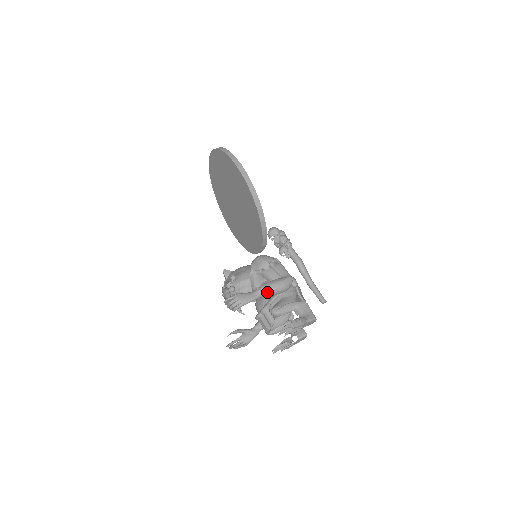
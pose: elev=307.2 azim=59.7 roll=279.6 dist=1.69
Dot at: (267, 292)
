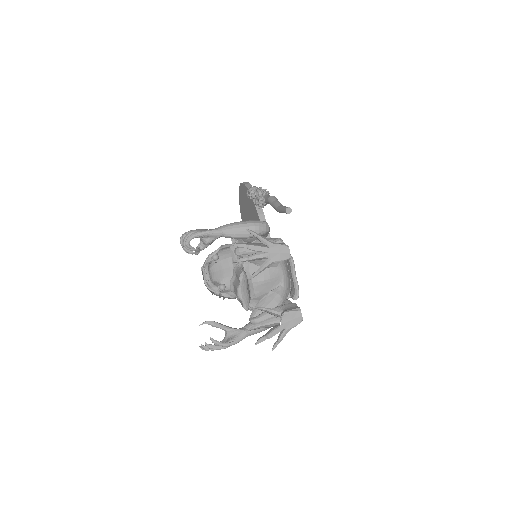
Dot at: (229, 227)
